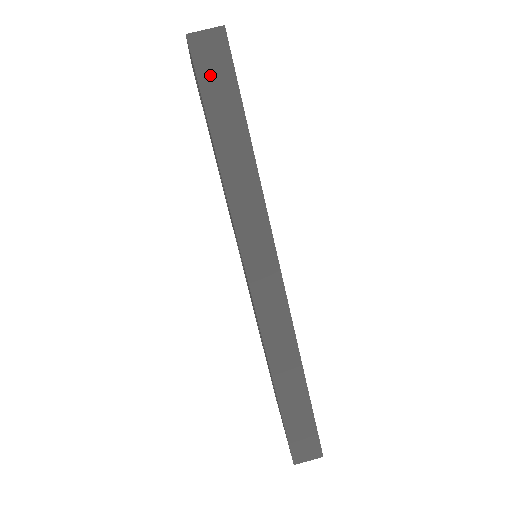
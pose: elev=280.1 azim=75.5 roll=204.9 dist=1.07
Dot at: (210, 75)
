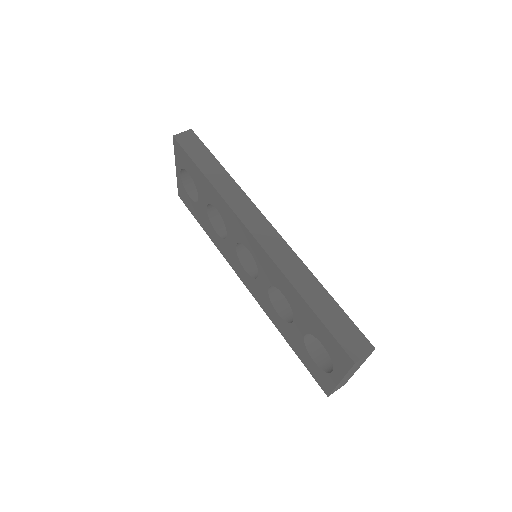
Dot at: (190, 147)
